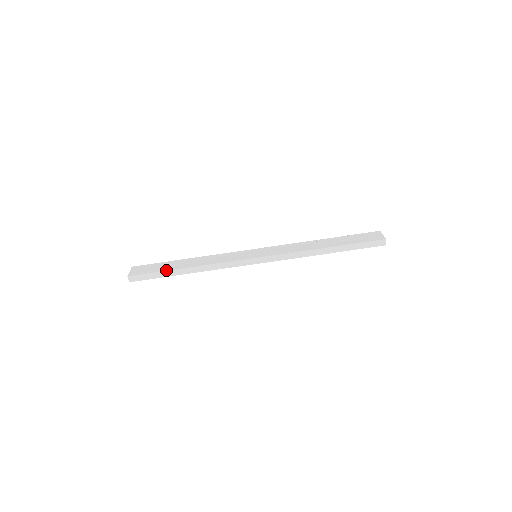
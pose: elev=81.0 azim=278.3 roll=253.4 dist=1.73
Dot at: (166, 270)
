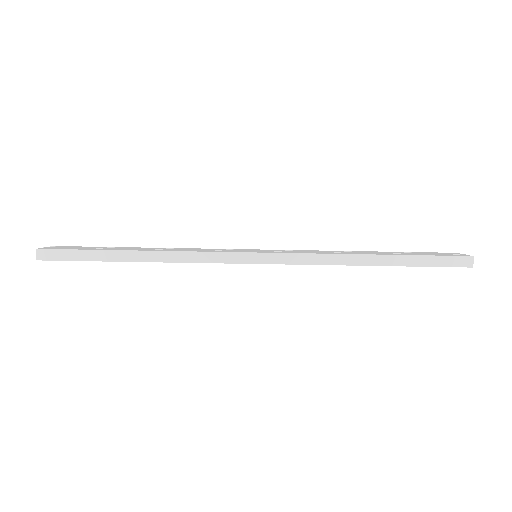
Dot at: (103, 249)
